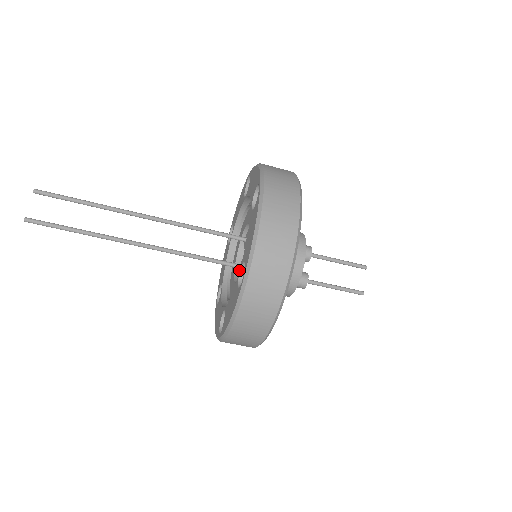
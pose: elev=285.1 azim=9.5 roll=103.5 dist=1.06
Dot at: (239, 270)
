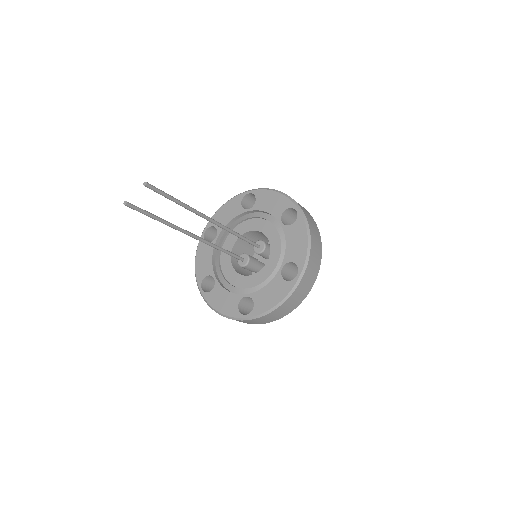
Dot at: occluded
